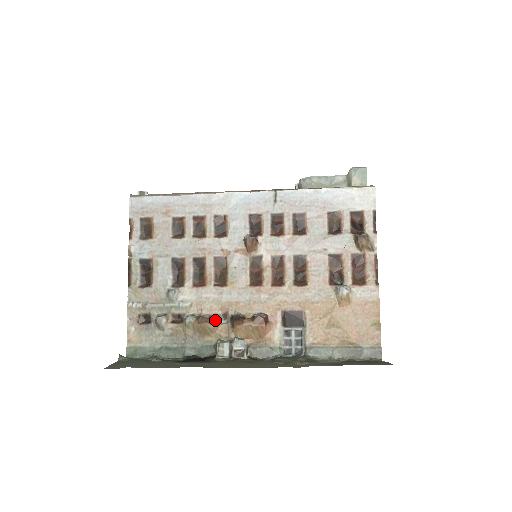
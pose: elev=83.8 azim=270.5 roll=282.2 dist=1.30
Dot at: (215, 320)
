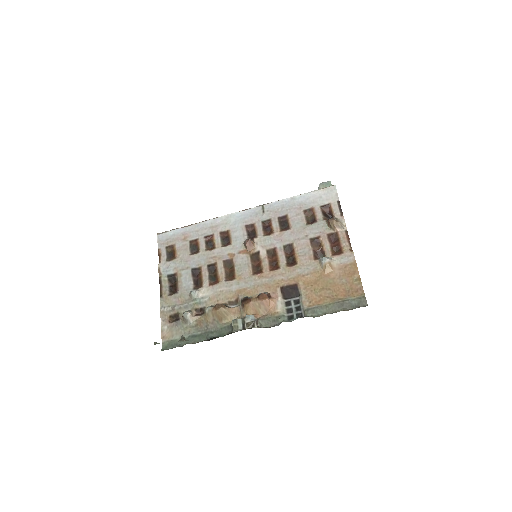
Dot at: (229, 306)
